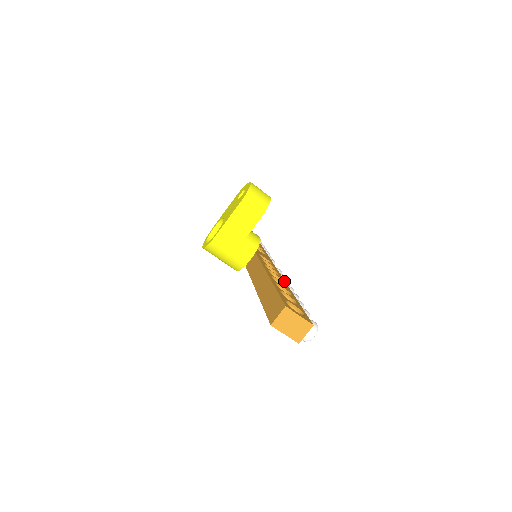
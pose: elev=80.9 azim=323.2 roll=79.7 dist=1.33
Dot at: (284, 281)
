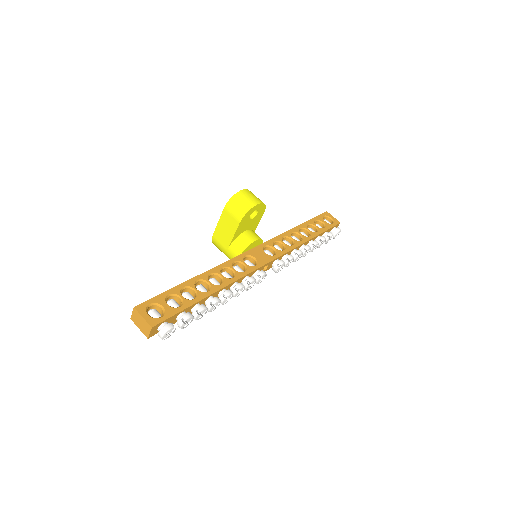
Dot at: (225, 285)
